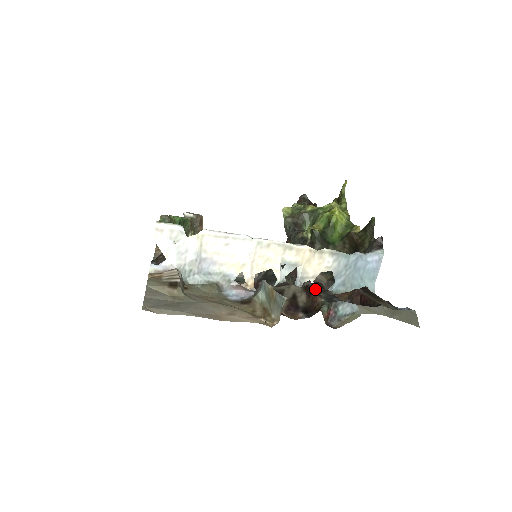
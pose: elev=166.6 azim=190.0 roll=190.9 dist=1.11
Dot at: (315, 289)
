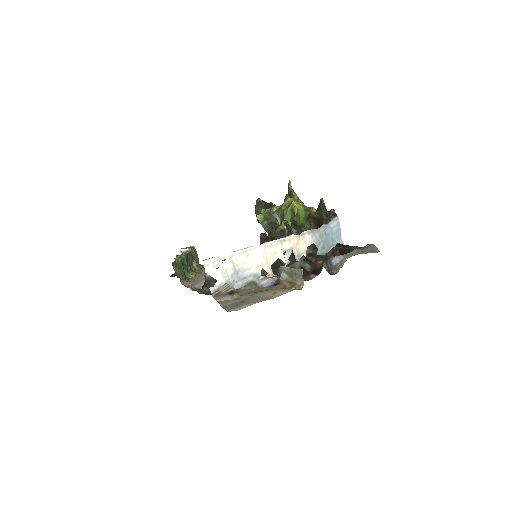
Dot at: (312, 258)
